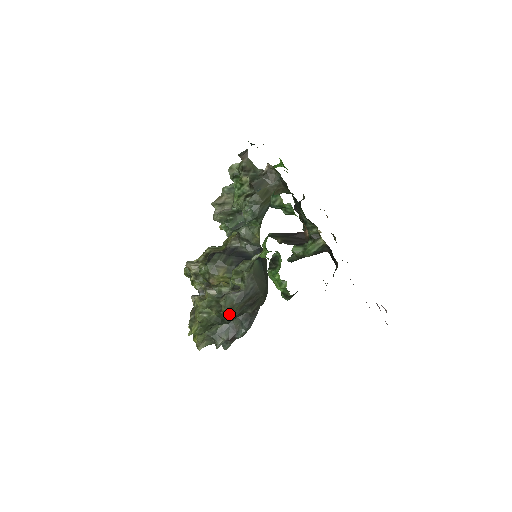
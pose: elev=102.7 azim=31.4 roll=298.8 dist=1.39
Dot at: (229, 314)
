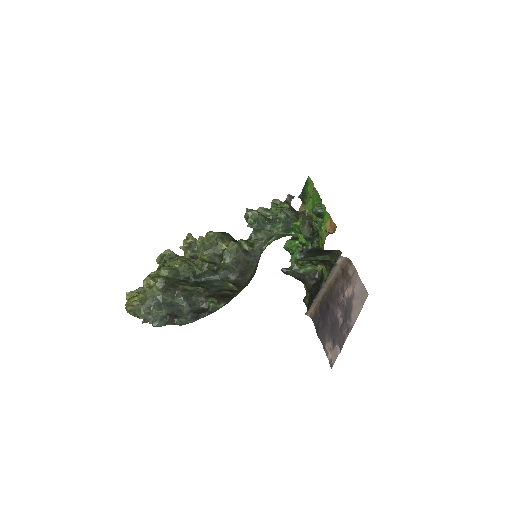
Dot at: (227, 257)
